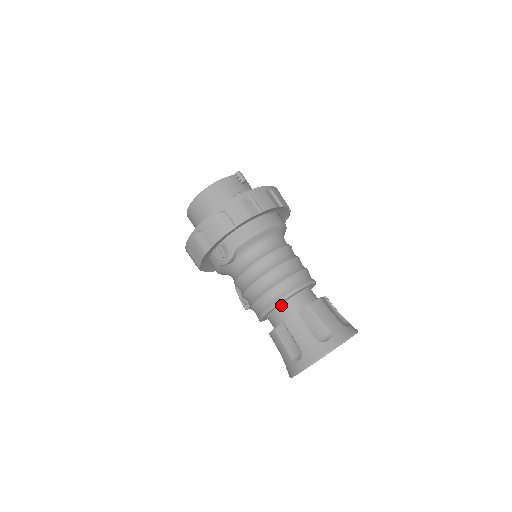
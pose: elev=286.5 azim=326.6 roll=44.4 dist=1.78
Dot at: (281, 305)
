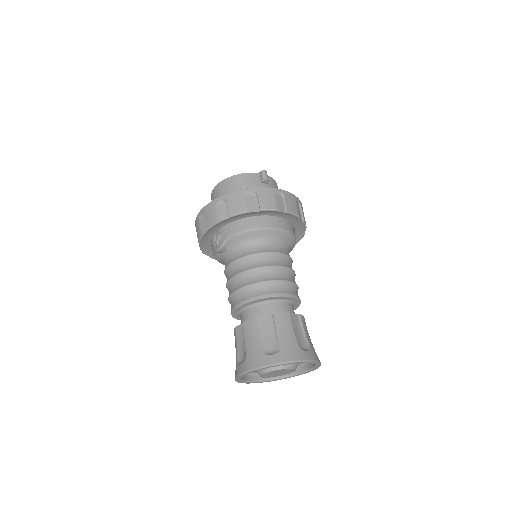
Dot at: (249, 306)
